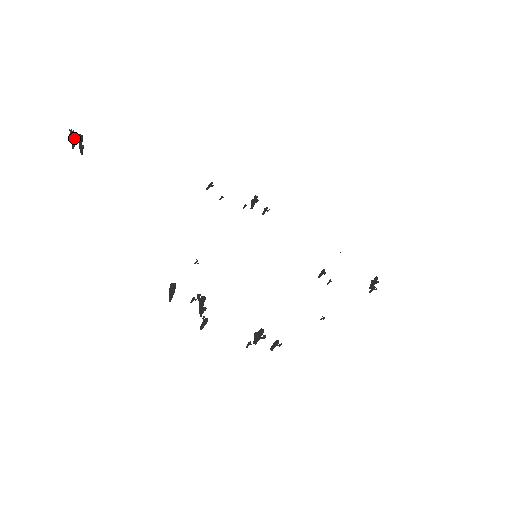
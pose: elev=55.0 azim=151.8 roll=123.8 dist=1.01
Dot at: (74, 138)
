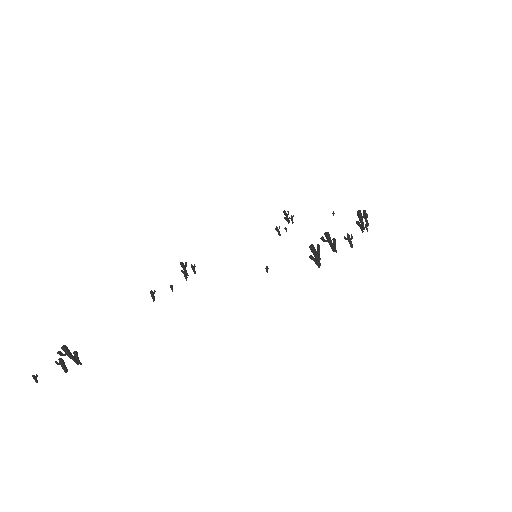
Dot at: occluded
